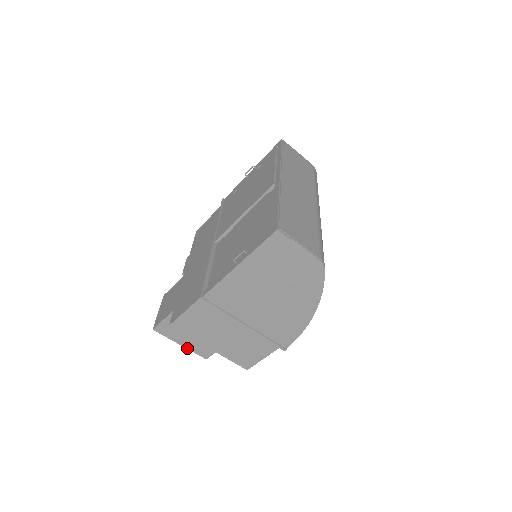
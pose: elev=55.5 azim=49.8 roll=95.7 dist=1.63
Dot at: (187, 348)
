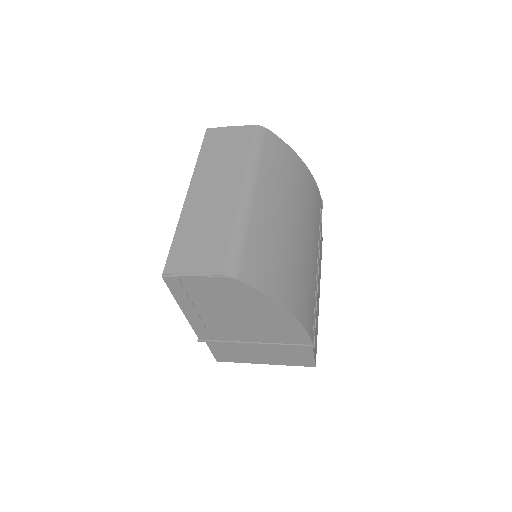
Dot at: occluded
